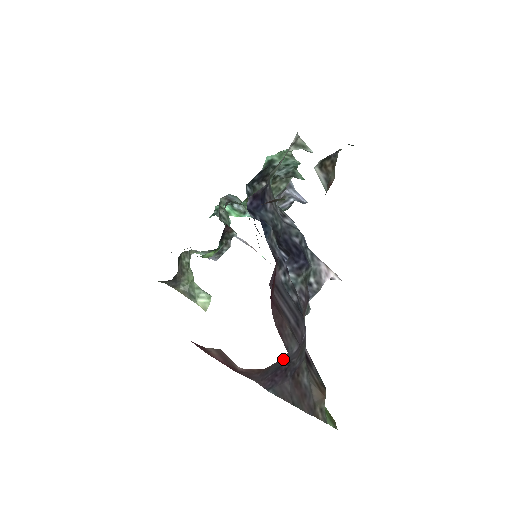
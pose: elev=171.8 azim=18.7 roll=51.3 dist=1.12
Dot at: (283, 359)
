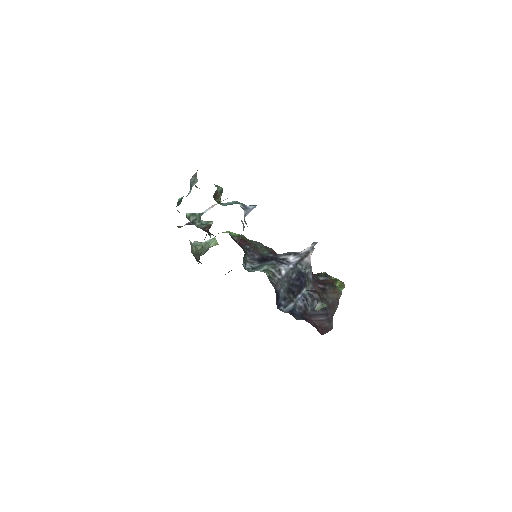
Dot at: occluded
